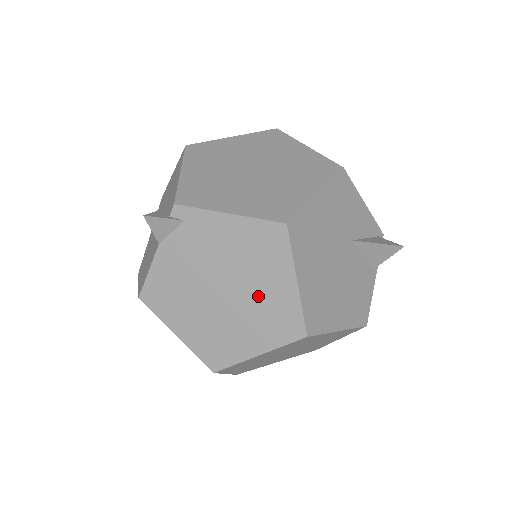
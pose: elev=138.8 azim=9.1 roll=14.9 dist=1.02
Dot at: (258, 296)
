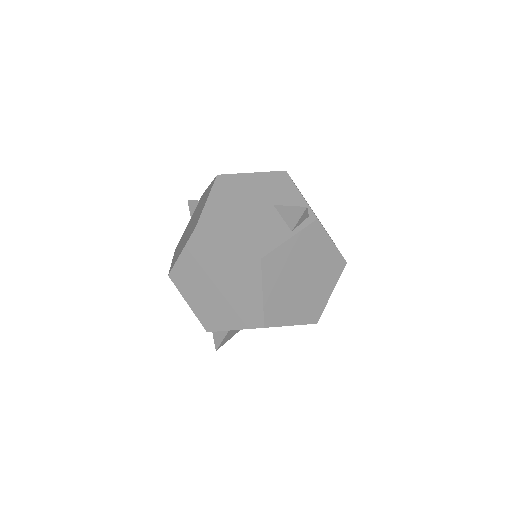
Dot at: (196, 218)
